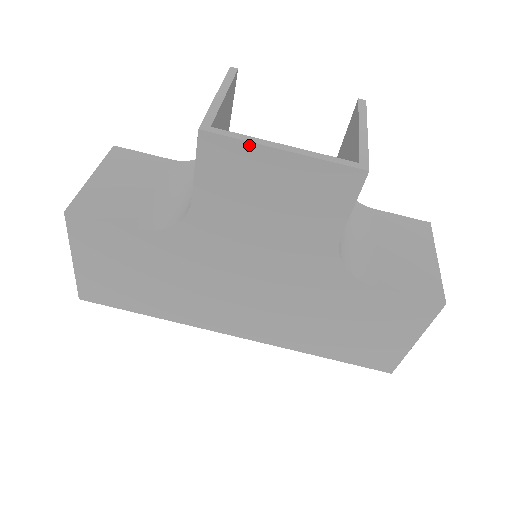
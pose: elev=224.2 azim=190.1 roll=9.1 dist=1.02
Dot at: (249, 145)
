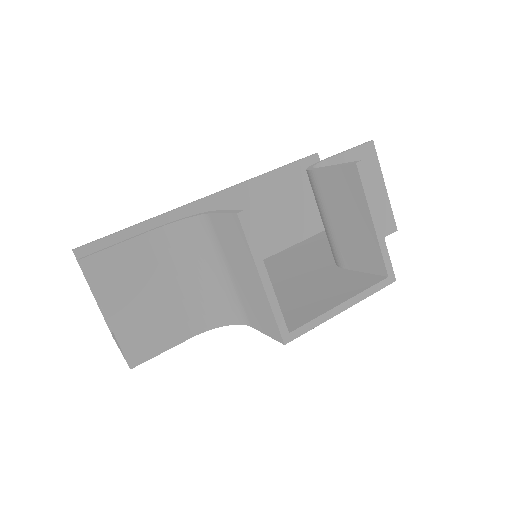
Dot at: (319, 323)
